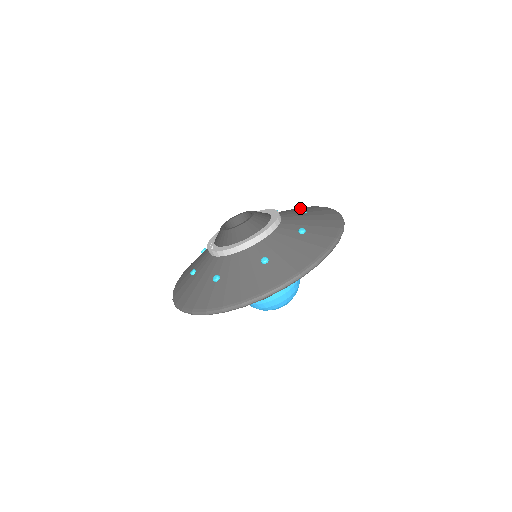
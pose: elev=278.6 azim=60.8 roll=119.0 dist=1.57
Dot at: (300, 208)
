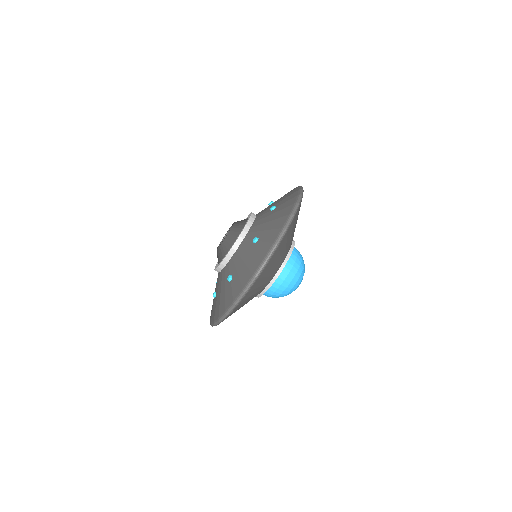
Dot at: (285, 195)
